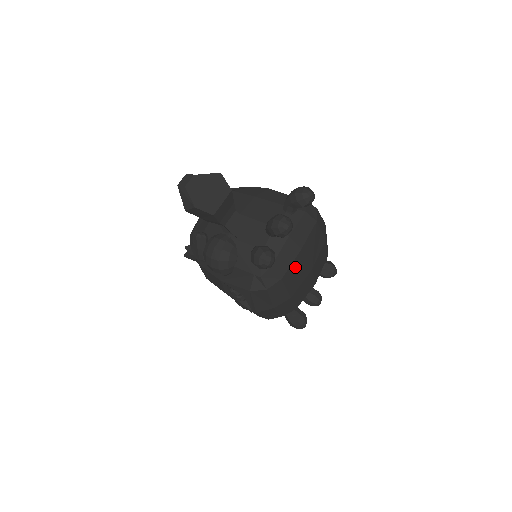
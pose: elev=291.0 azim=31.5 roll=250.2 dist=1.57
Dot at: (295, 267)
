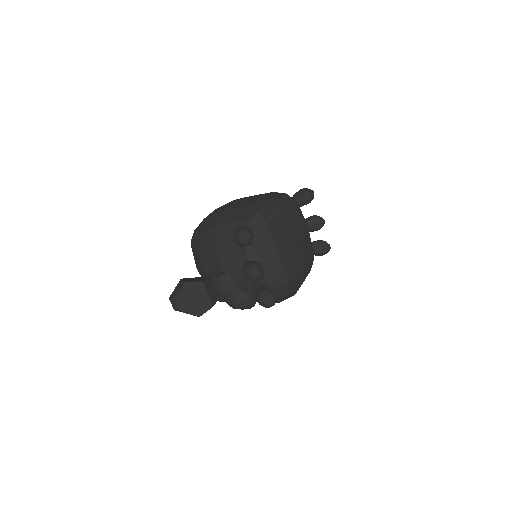
Dot at: (288, 264)
